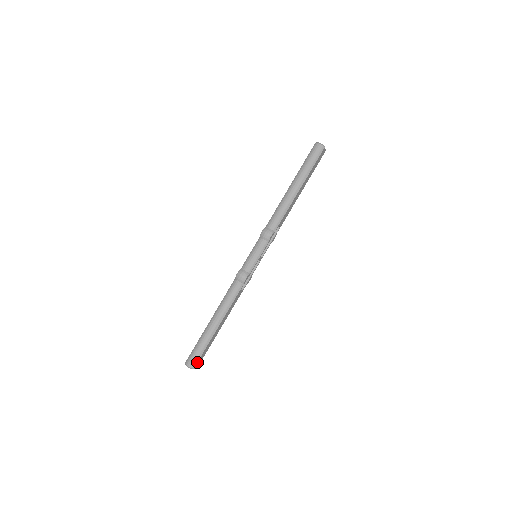
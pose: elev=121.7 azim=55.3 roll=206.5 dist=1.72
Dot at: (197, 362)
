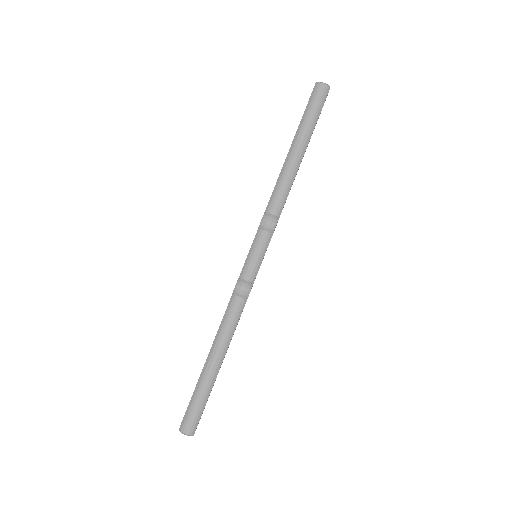
Dot at: (197, 424)
